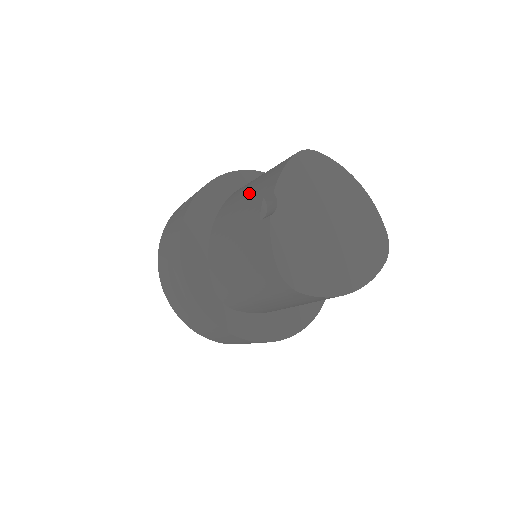
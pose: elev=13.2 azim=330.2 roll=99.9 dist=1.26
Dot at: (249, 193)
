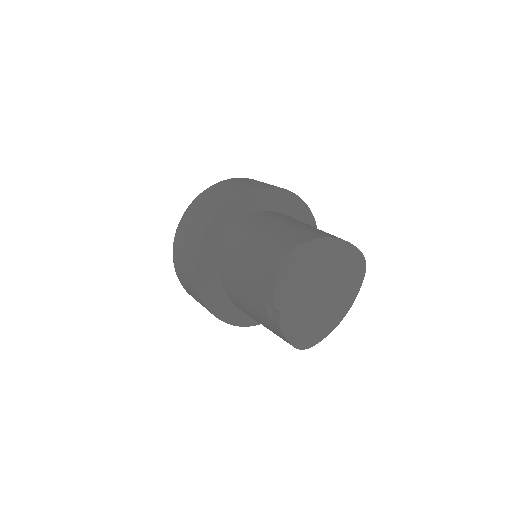
Dot at: (247, 278)
